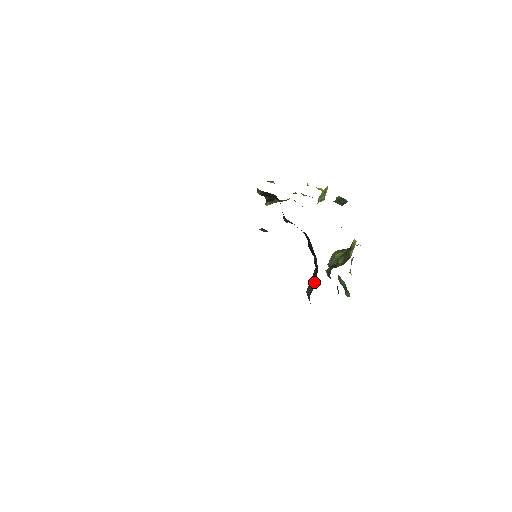
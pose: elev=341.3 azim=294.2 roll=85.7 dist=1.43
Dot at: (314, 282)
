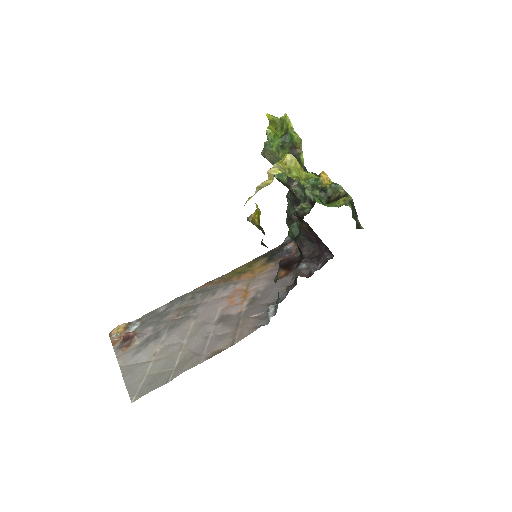
Dot at: (312, 240)
